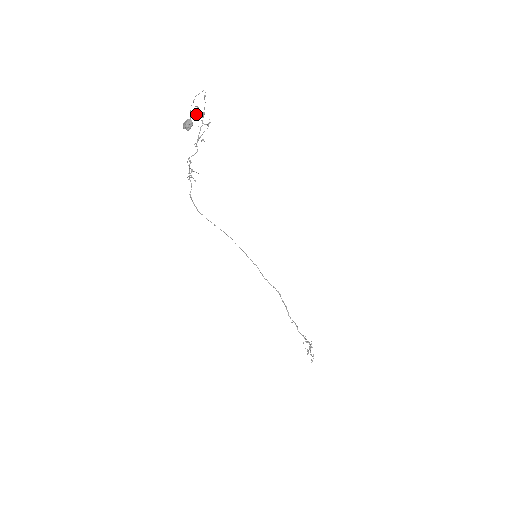
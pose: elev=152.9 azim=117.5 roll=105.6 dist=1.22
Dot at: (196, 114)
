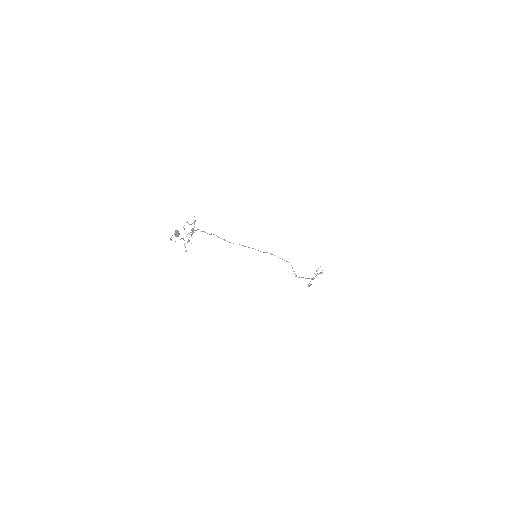
Dot at: (184, 228)
